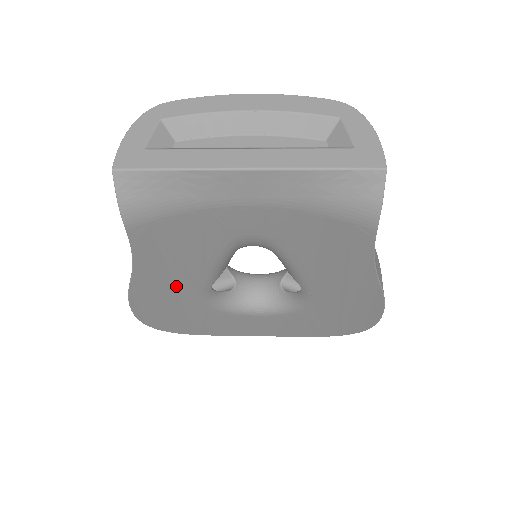
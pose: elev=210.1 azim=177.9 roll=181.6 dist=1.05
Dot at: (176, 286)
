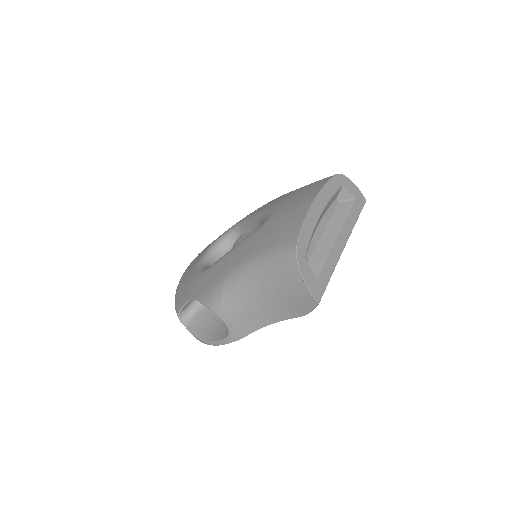
Dot at: occluded
